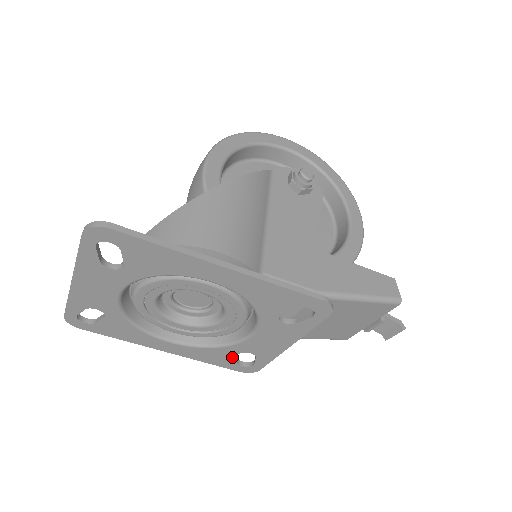
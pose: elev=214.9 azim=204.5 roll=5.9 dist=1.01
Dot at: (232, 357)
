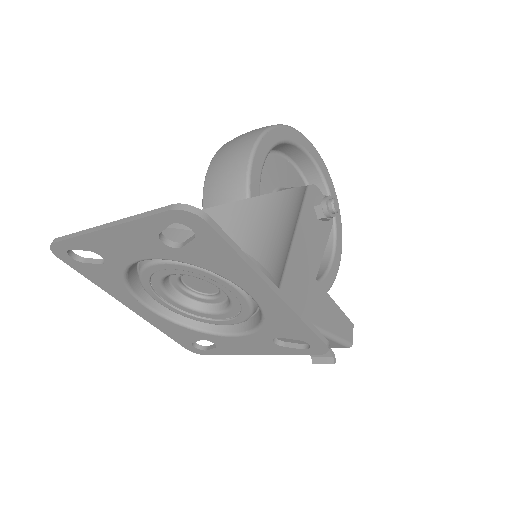
Dot at: (193, 339)
